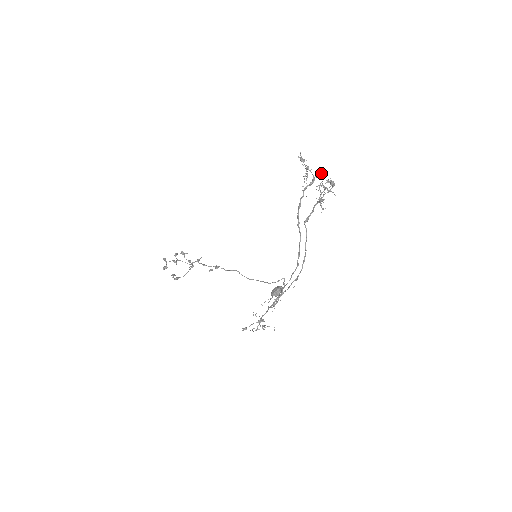
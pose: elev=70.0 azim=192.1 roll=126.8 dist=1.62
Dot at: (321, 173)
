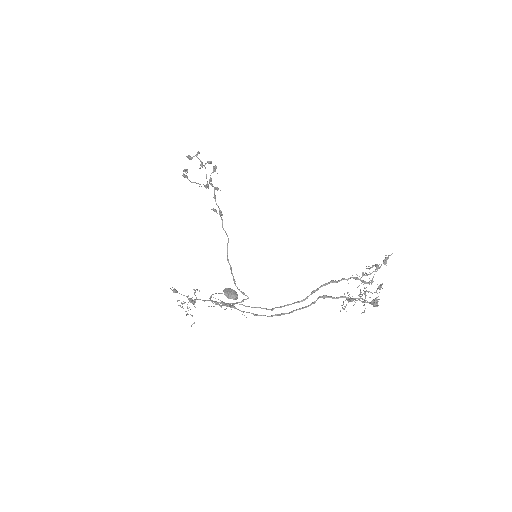
Dot at: (380, 286)
